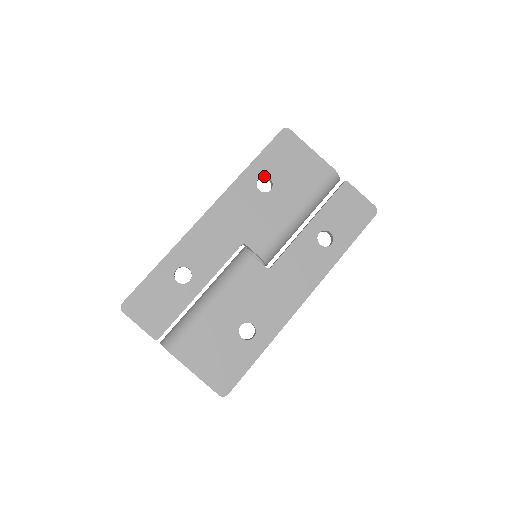
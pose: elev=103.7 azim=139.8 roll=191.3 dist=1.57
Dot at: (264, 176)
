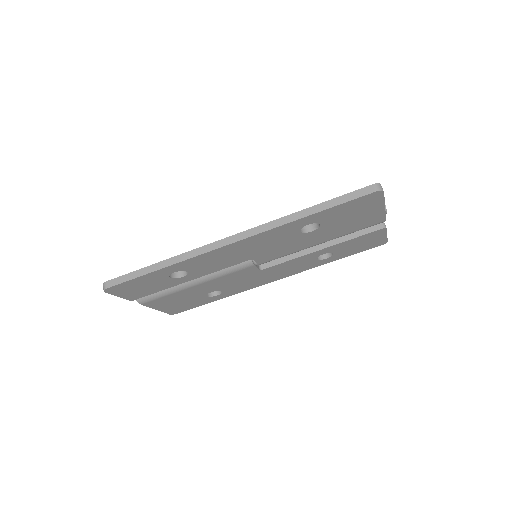
Dot at: occluded
